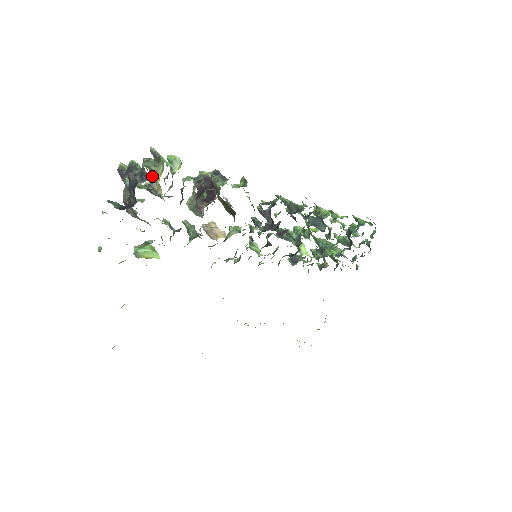
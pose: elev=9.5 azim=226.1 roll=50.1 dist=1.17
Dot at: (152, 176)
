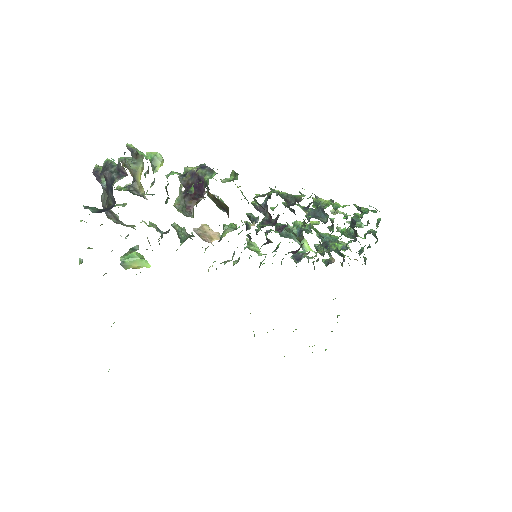
Dot at: (132, 175)
